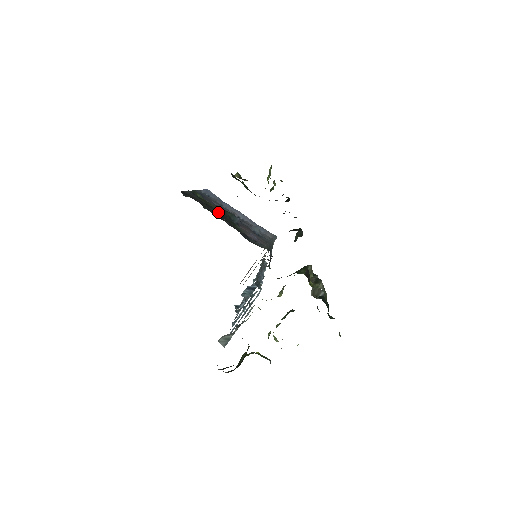
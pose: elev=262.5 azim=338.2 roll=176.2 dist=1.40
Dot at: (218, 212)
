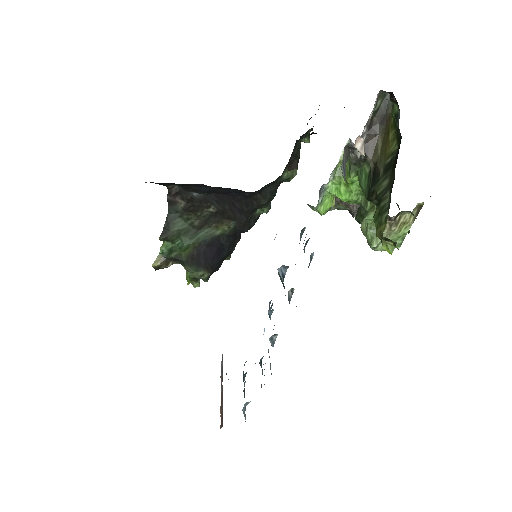
Dot at: occluded
